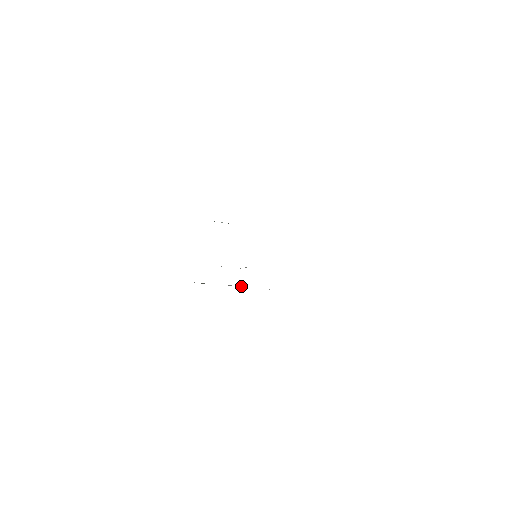
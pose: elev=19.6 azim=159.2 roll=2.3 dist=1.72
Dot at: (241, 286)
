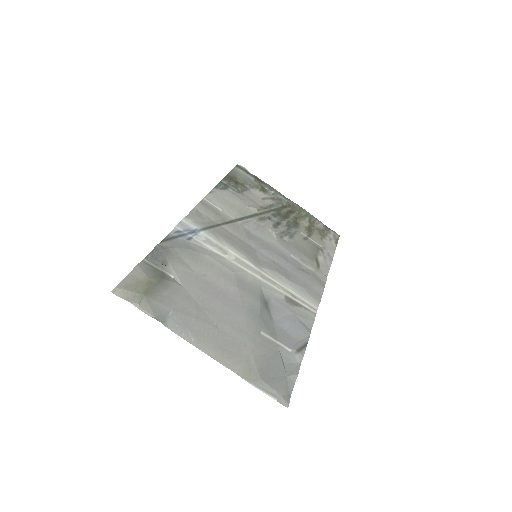
Dot at: (308, 212)
